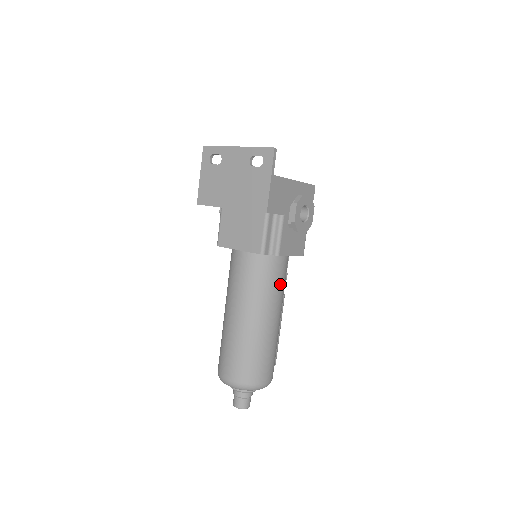
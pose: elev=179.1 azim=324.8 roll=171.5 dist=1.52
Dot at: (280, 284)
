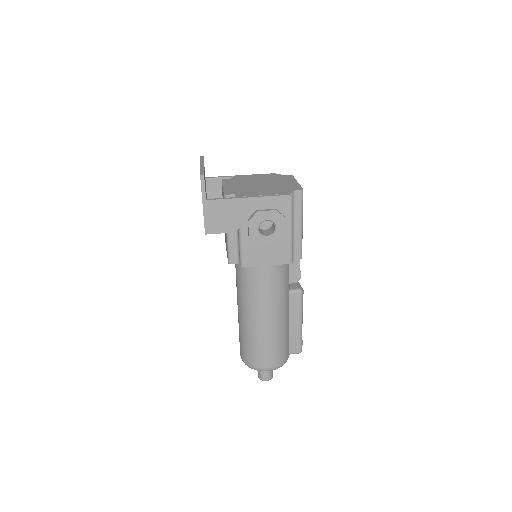
Dot at: (266, 288)
